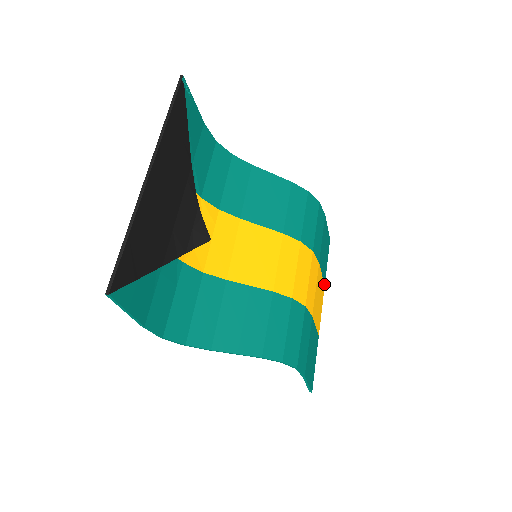
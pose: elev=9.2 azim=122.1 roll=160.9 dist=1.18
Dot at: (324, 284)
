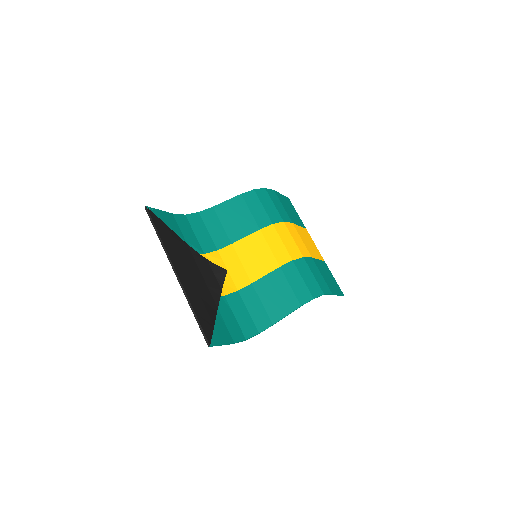
Dot at: (305, 228)
